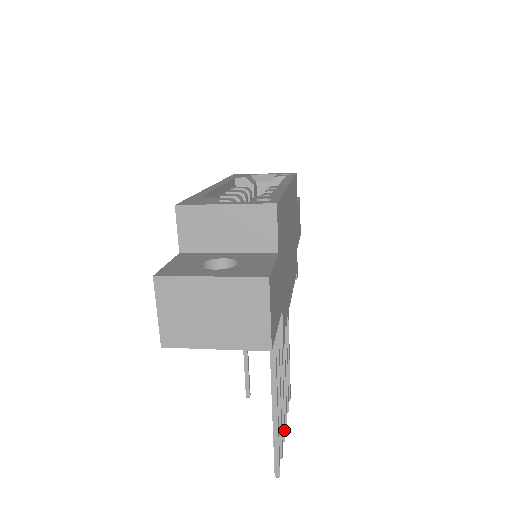
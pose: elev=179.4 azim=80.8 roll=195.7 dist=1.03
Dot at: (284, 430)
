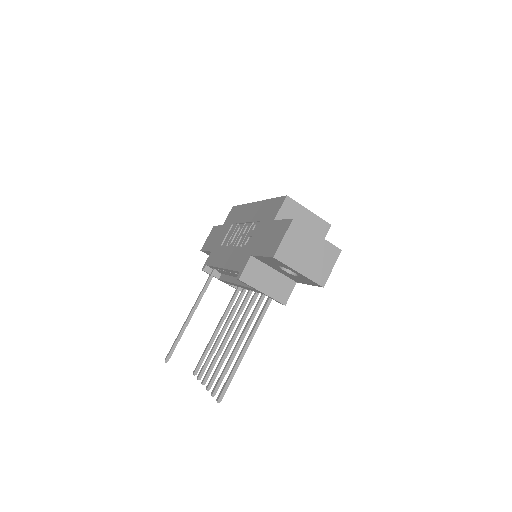
Dot at: occluded
